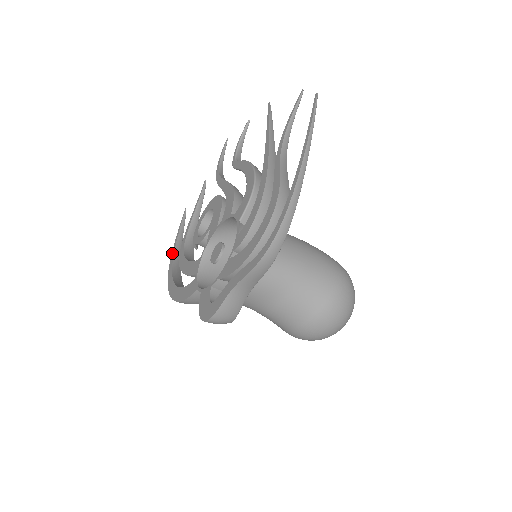
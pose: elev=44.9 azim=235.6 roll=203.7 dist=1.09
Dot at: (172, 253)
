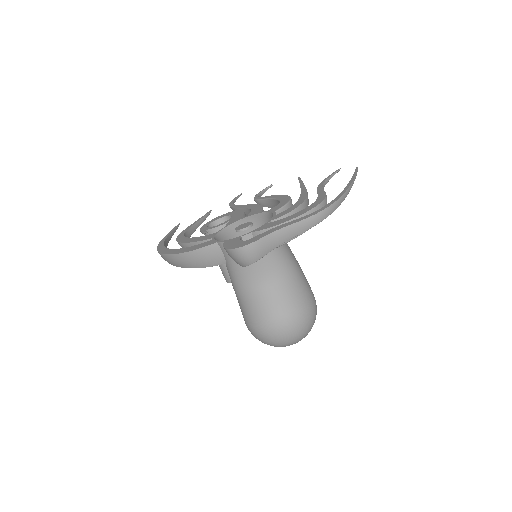
Dot at: (162, 240)
